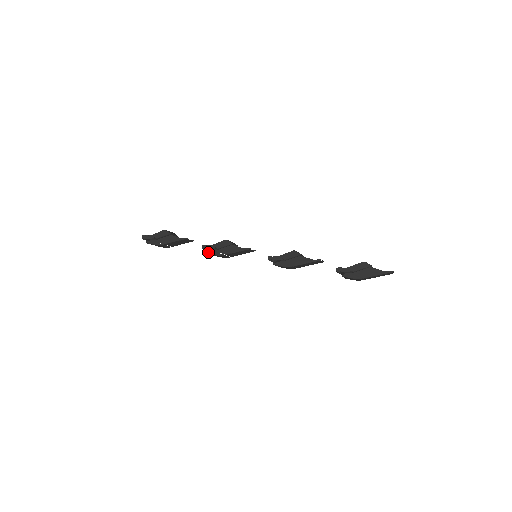
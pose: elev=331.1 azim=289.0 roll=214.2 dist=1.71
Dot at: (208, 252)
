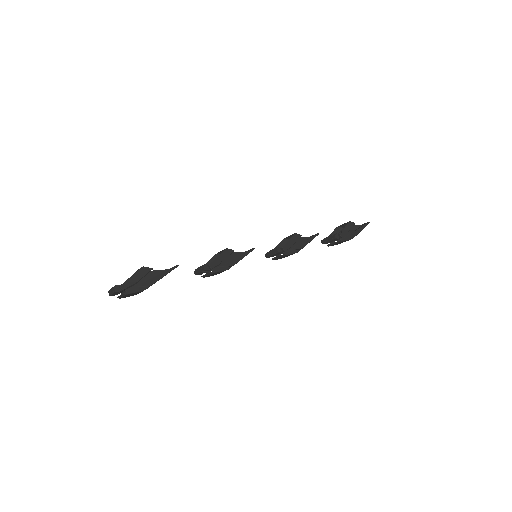
Dot at: (214, 271)
